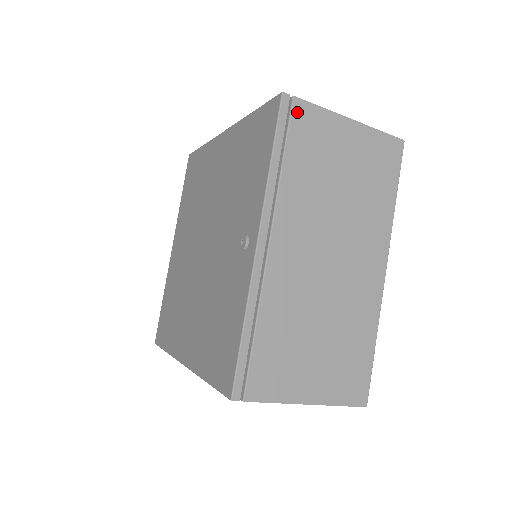
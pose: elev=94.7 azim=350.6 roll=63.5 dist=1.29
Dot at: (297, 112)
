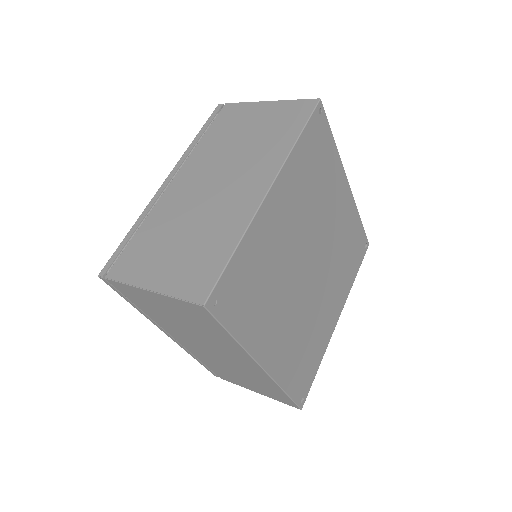
Dot at: (116, 286)
